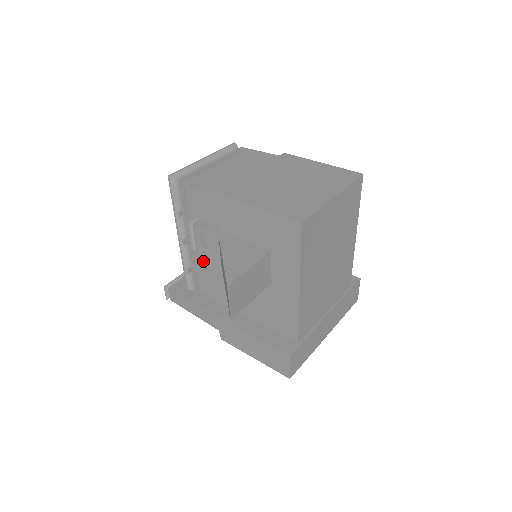
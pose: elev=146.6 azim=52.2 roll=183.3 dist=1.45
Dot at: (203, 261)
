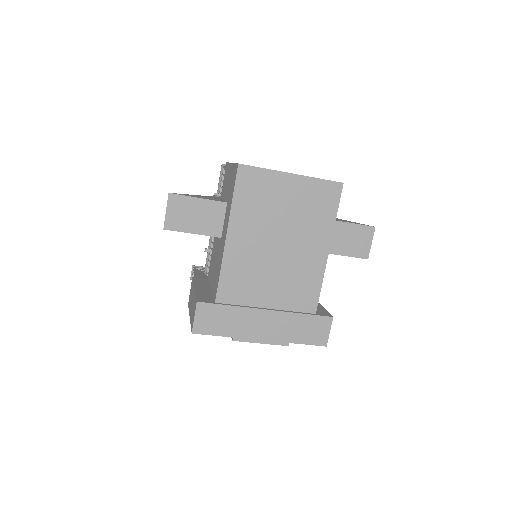
Dot at: occluded
